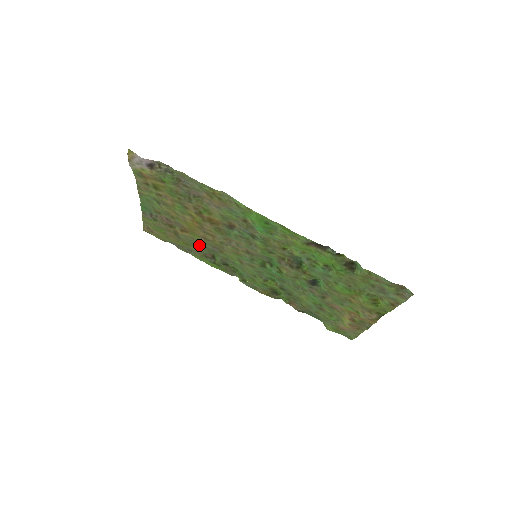
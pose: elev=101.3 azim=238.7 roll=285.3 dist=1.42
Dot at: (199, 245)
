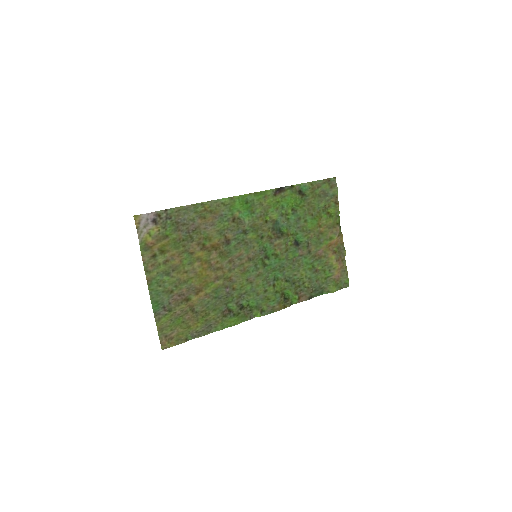
Dot at: (215, 302)
